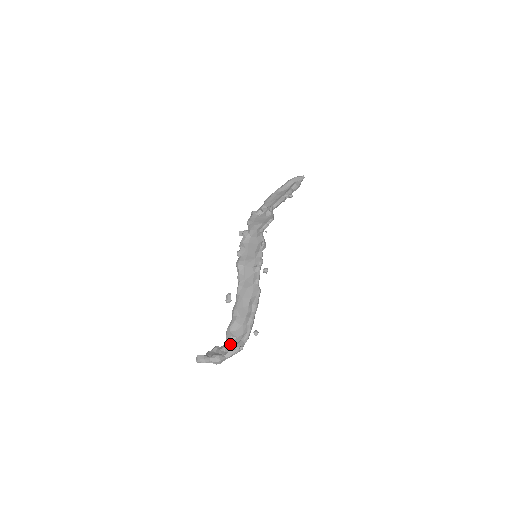
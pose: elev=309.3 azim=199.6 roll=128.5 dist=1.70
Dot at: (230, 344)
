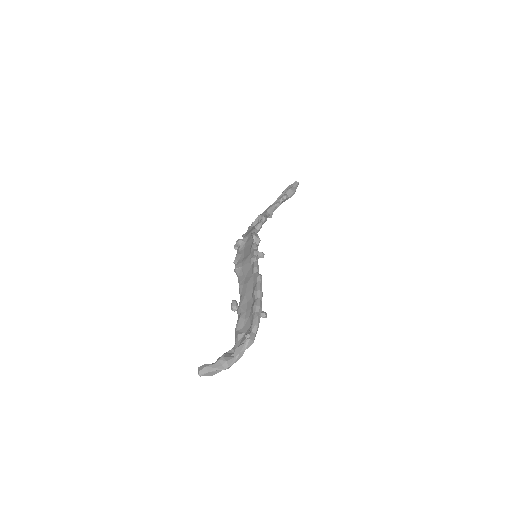
Dot at: (239, 343)
